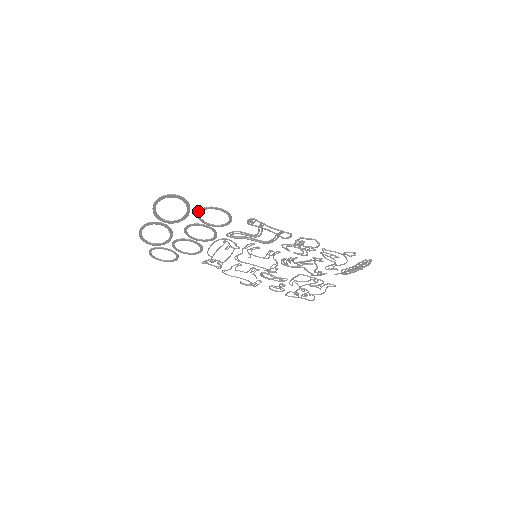
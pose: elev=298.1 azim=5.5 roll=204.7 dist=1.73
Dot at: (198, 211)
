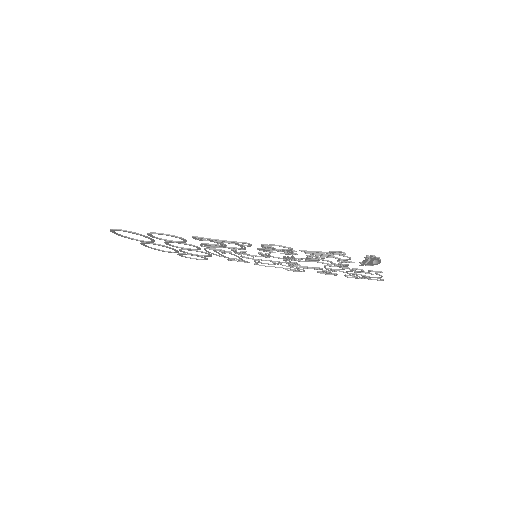
Dot at: occluded
